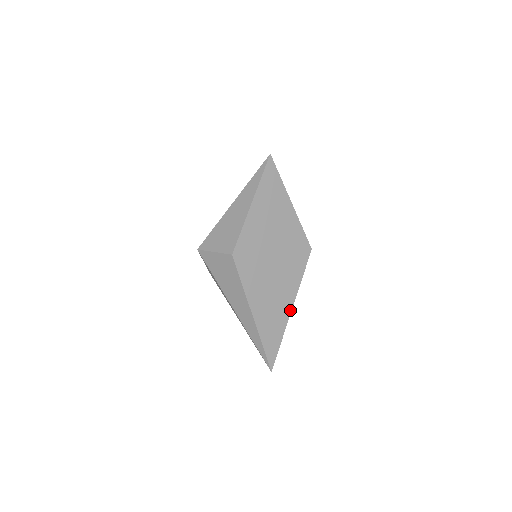
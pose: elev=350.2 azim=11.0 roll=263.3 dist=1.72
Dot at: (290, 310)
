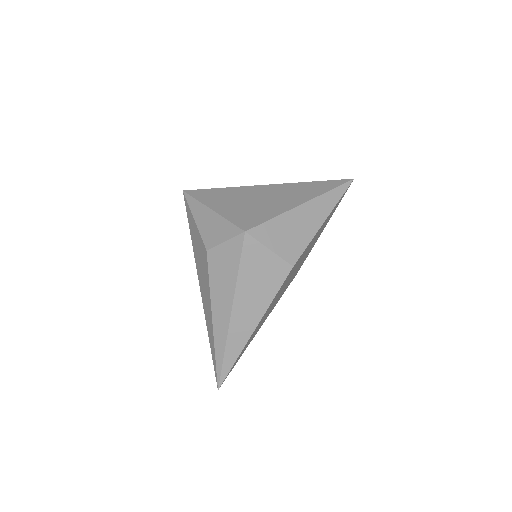
Dot at: occluded
